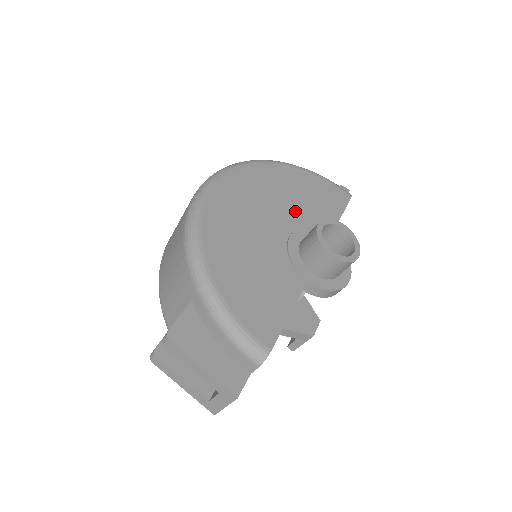
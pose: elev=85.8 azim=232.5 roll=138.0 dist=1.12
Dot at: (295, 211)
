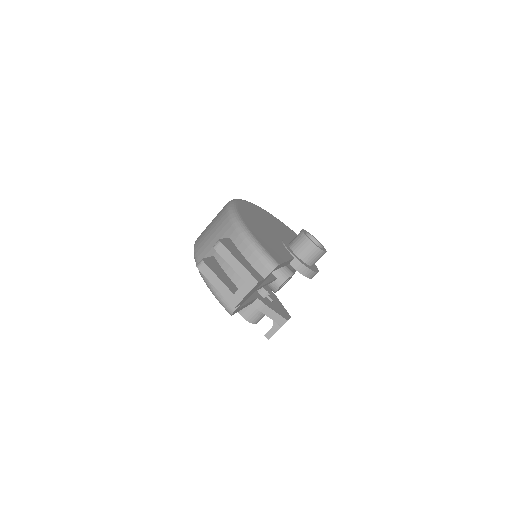
Dot at: (284, 234)
